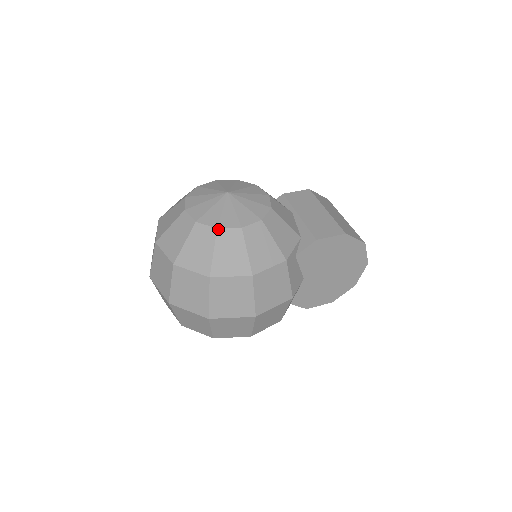
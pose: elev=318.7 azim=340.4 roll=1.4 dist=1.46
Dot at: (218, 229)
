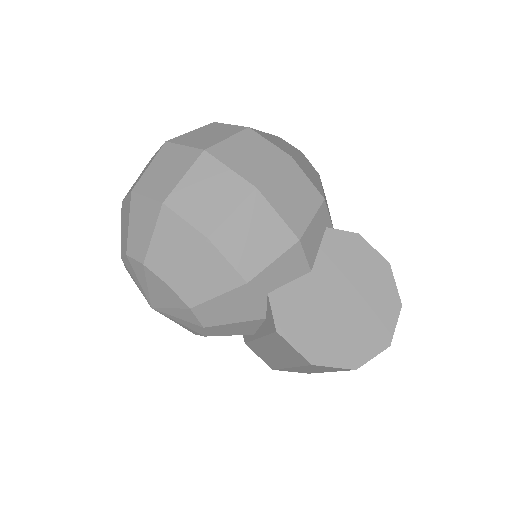
Dot at: (281, 138)
